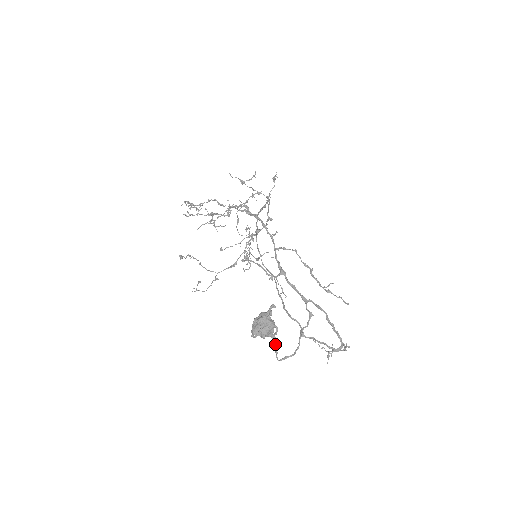
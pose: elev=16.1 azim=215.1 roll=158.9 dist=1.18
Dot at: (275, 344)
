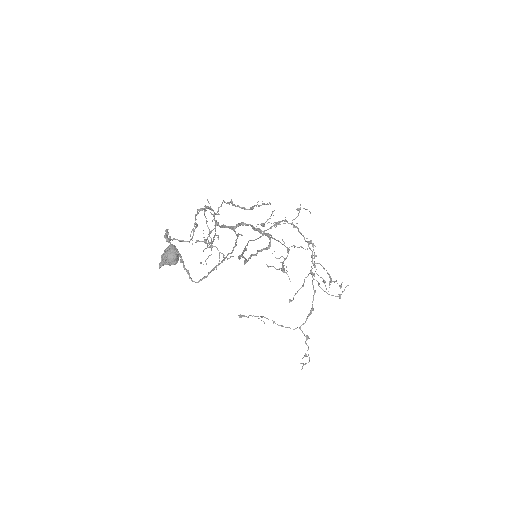
Dot at: (183, 266)
